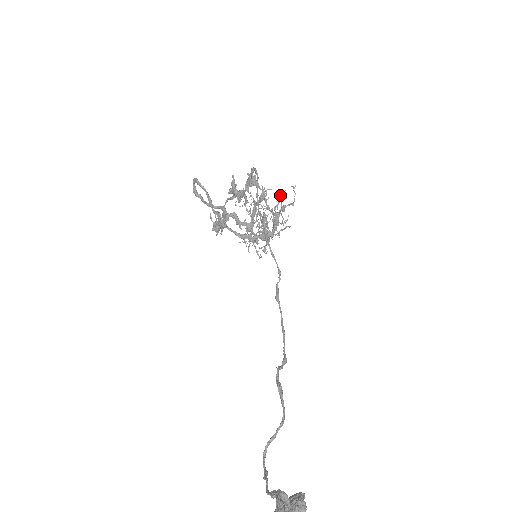
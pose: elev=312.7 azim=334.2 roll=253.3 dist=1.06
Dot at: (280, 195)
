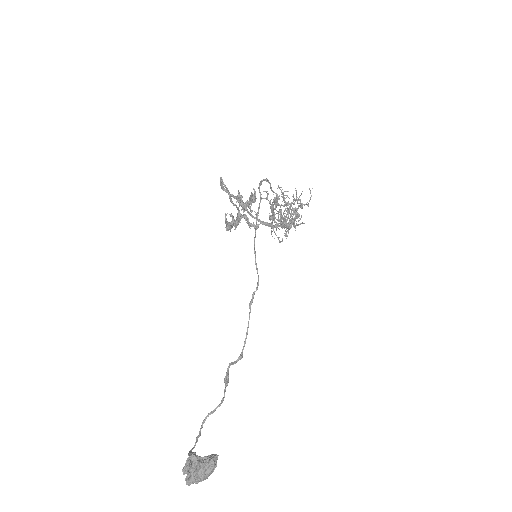
Dot at: (293, 199)
